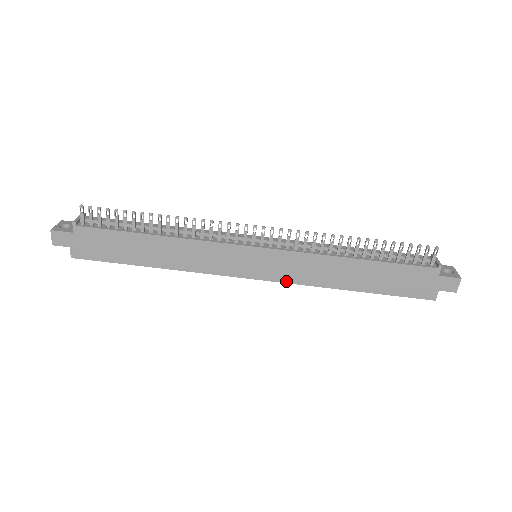
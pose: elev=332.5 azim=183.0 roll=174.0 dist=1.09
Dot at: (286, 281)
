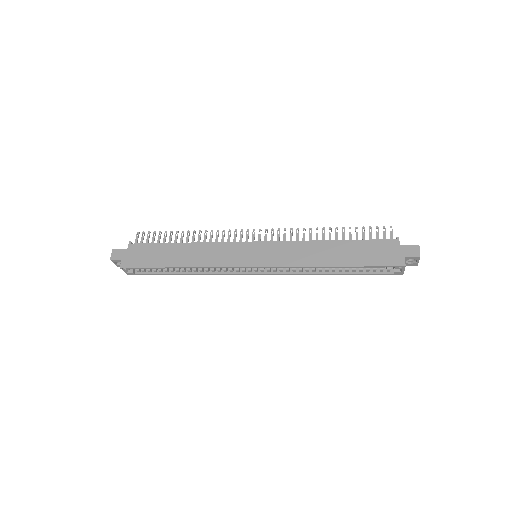
Dot at: (279, 265)
